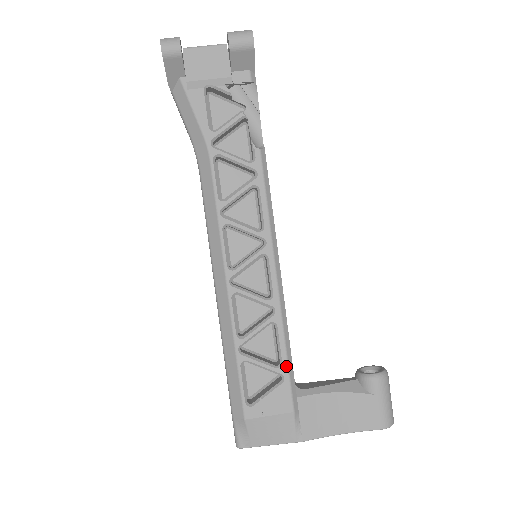
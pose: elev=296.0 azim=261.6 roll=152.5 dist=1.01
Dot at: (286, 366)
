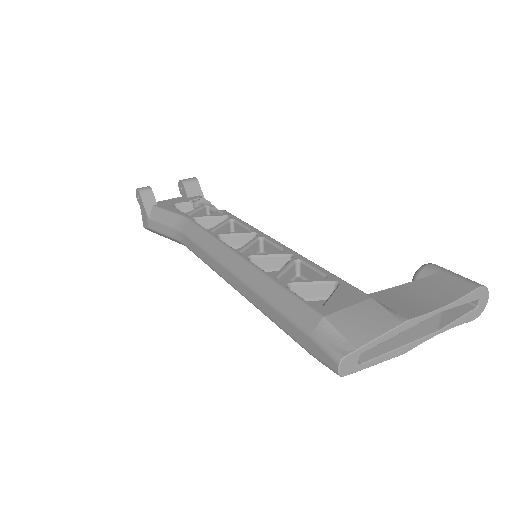
Dot at: (333, 276)
